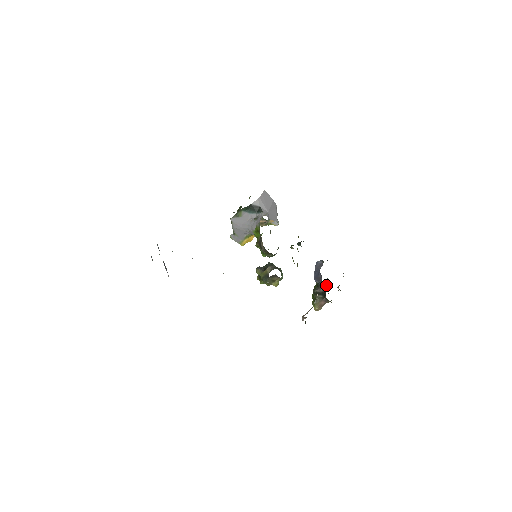
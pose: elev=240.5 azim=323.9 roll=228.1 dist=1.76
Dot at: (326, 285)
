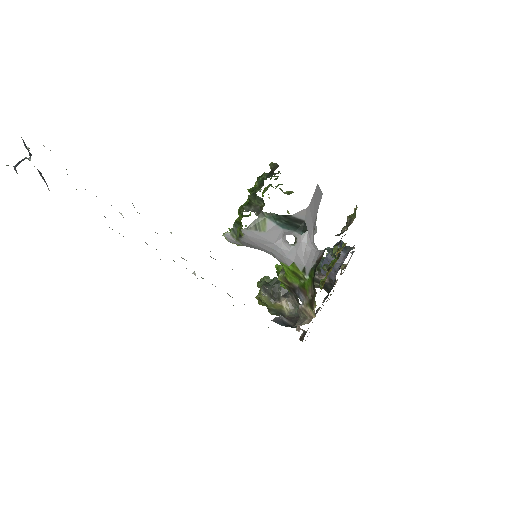
Dot at: occluded
